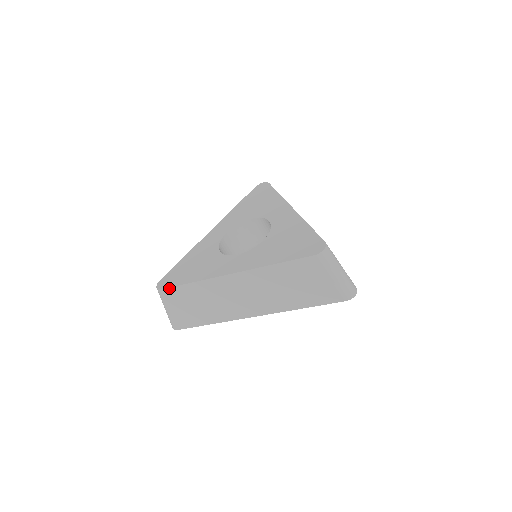
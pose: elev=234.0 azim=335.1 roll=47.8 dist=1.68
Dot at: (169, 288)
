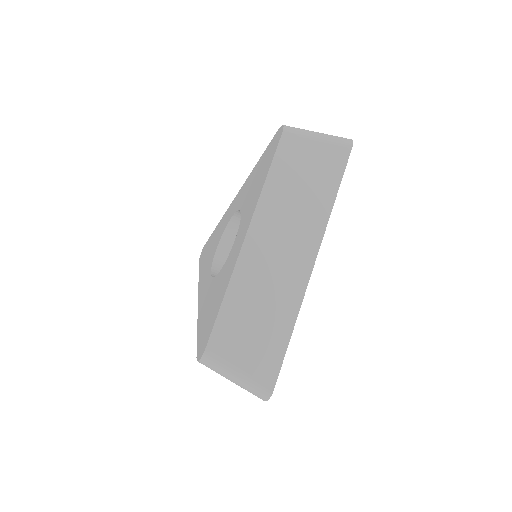
Dot at: (211, 336)
